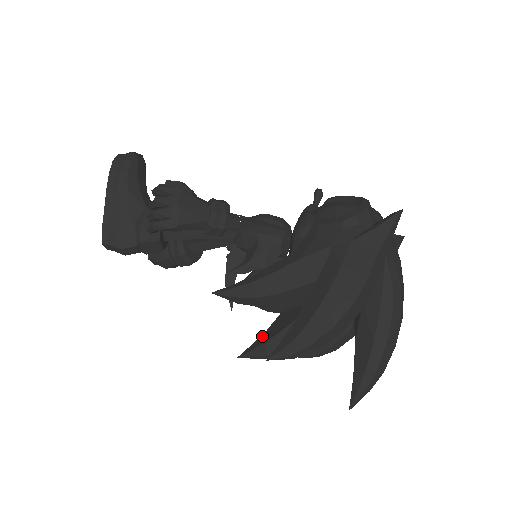
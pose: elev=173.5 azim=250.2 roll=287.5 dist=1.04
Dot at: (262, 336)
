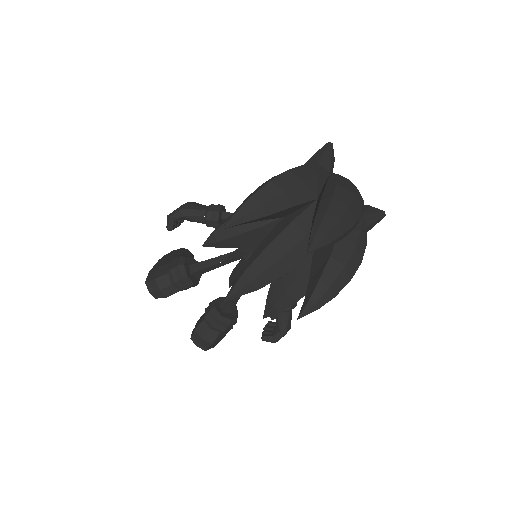
Dot at: occluded
